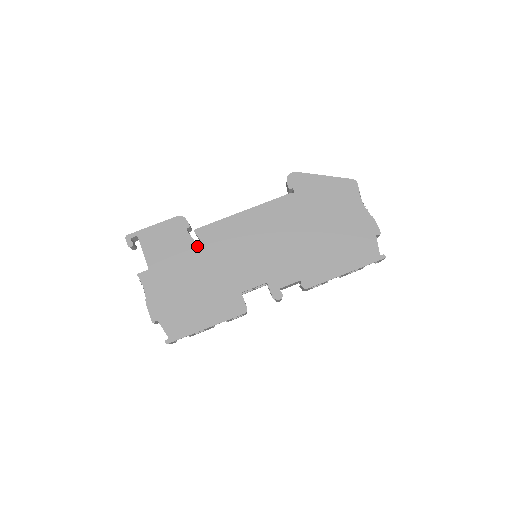
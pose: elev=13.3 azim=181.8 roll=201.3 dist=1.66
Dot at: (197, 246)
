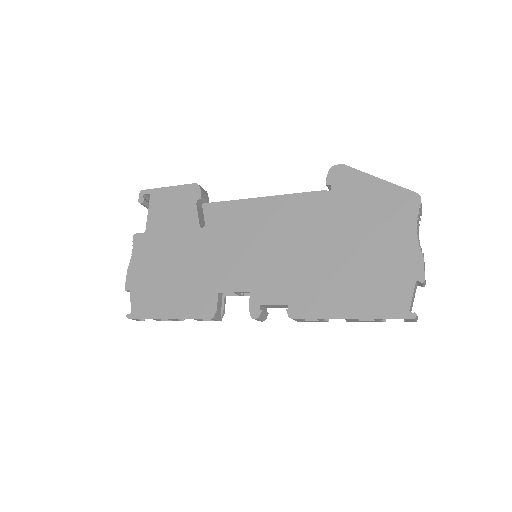
Dot at: (198, 223)
